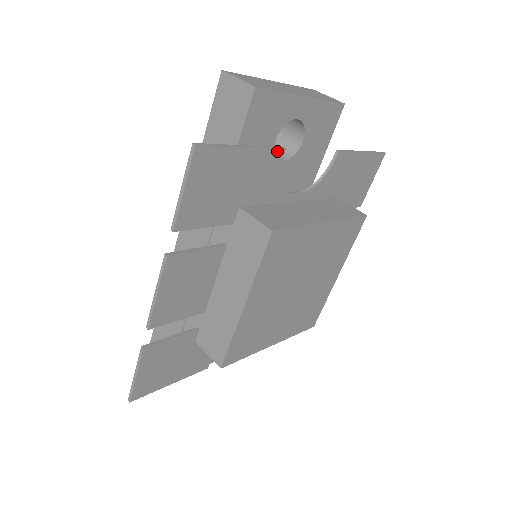
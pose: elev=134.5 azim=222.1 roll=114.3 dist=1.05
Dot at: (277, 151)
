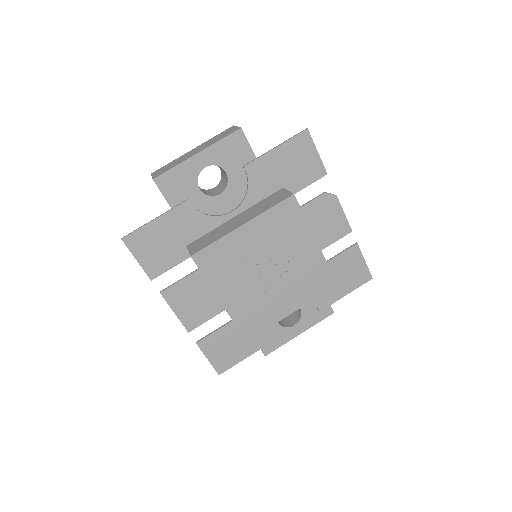
Dot at: (183, 205)
